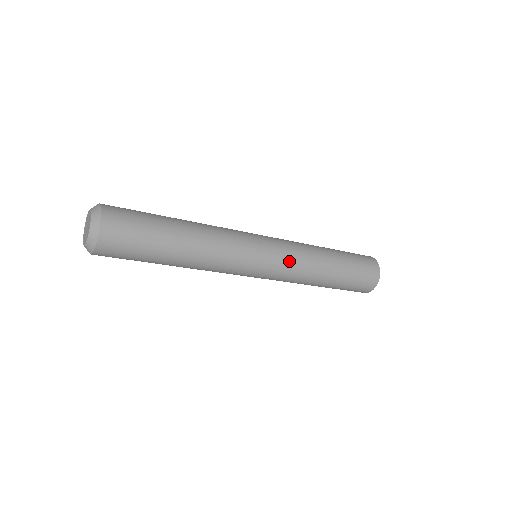
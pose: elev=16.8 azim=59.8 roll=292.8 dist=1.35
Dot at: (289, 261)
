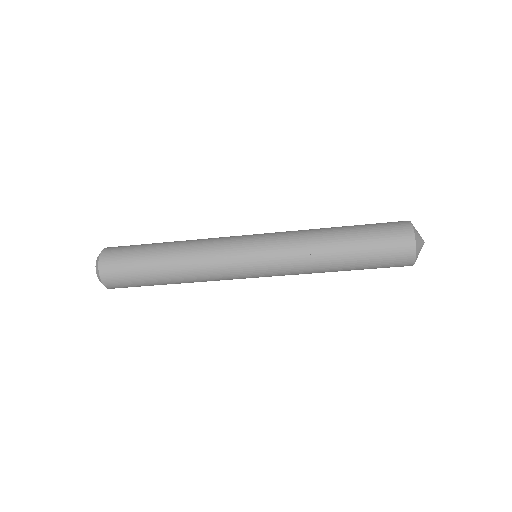
Dot at: (280, 246)
